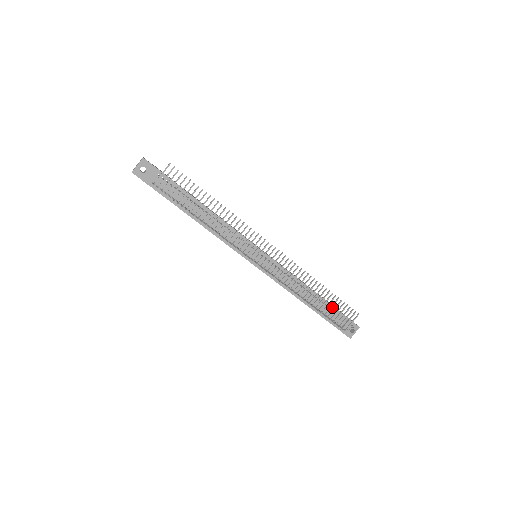
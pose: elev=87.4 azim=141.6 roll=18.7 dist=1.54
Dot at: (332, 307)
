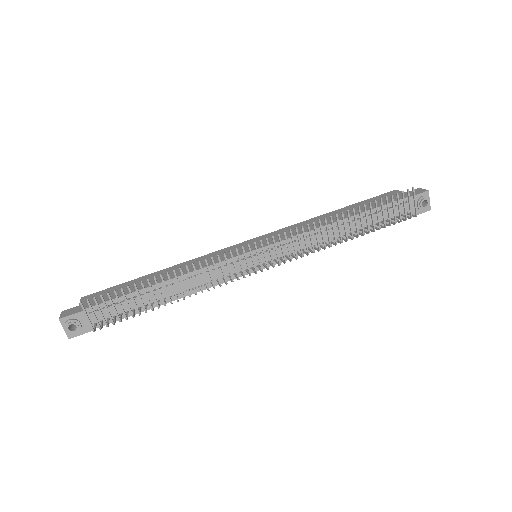
Dot at: (379, 208)
